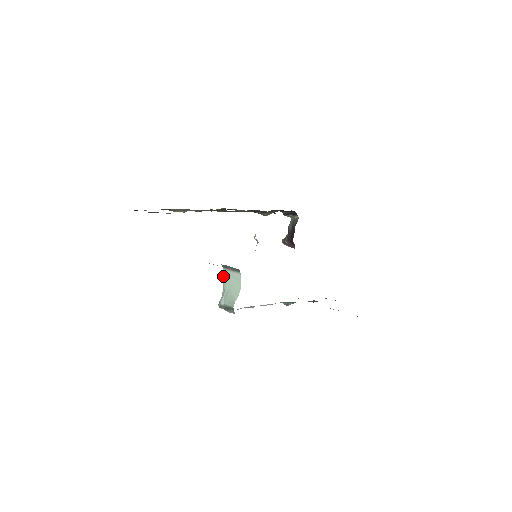
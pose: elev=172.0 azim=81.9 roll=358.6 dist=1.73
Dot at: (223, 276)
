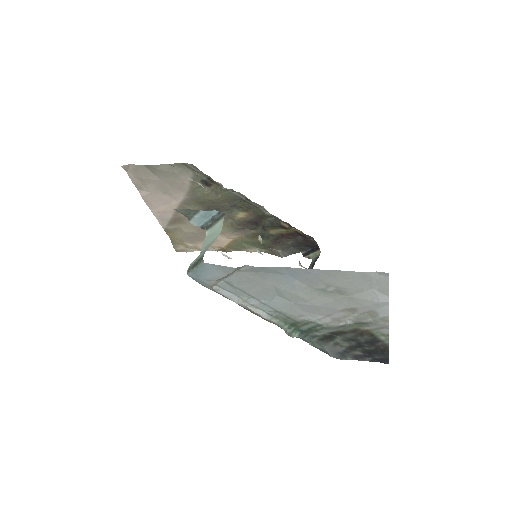
Dot at: occluded
